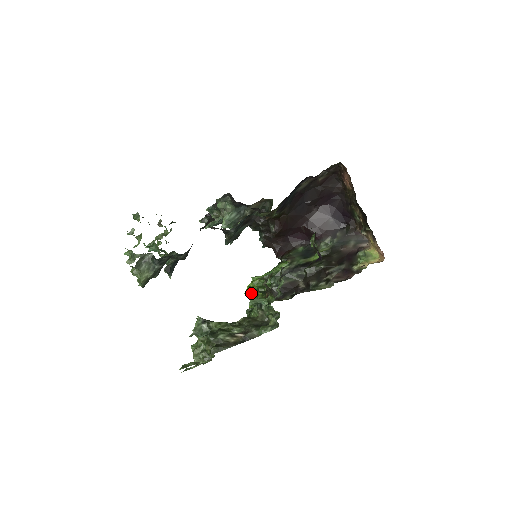
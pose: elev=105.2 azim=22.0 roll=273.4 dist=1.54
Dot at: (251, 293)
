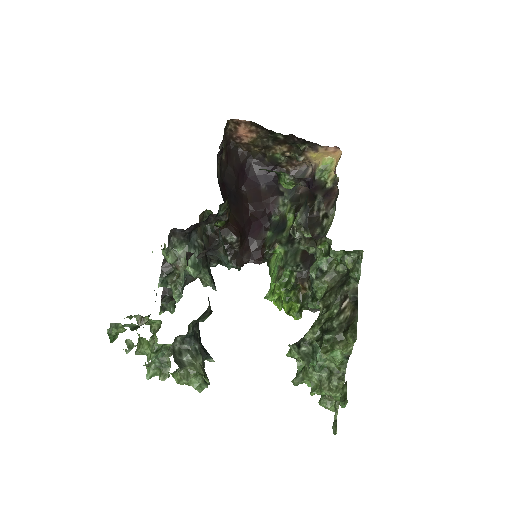
Dot at: occluded
